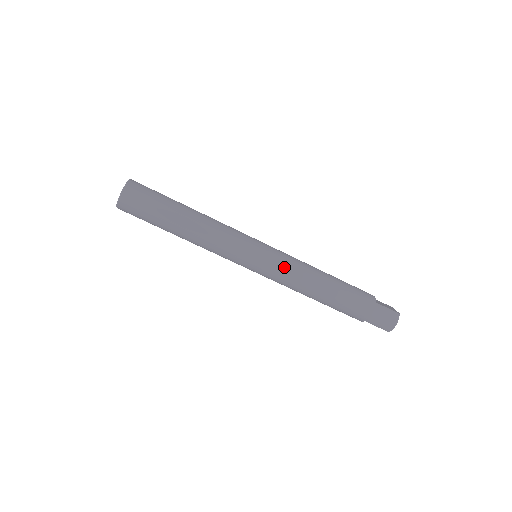
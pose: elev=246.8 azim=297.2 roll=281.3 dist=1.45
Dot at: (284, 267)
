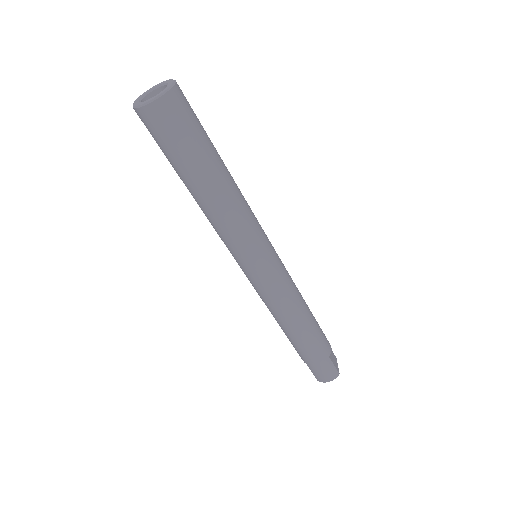
Dot at: (276, 289)
